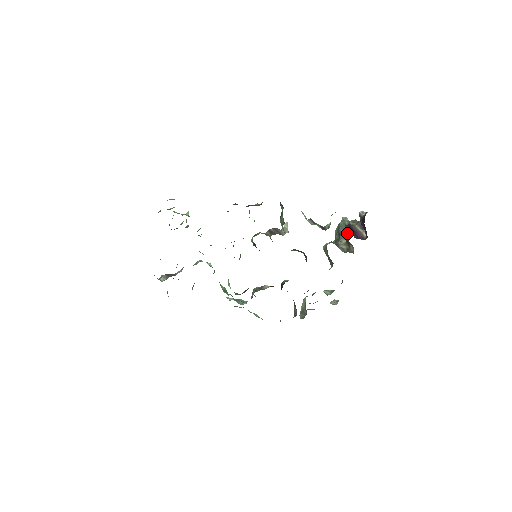
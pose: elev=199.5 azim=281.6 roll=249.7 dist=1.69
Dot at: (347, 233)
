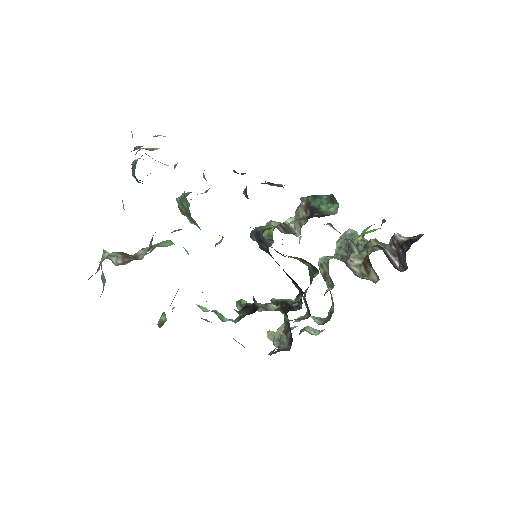
Dot at: (363, 253)
